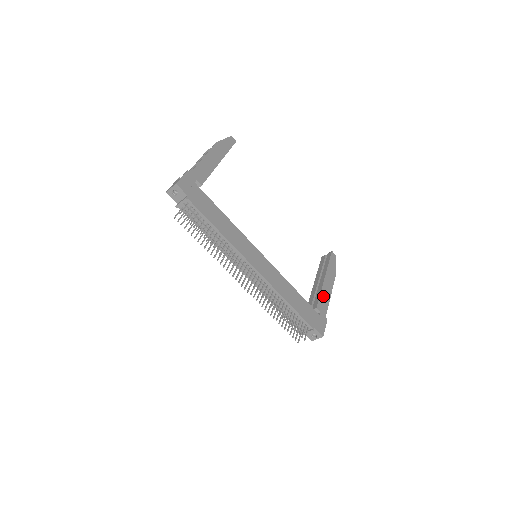
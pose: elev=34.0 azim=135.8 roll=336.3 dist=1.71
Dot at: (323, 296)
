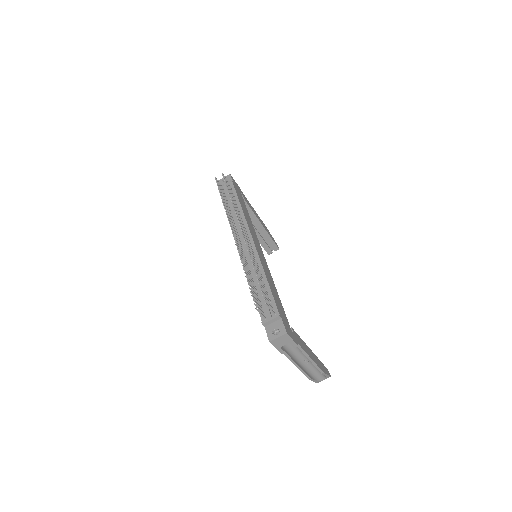
Dot at: (303, 343)
